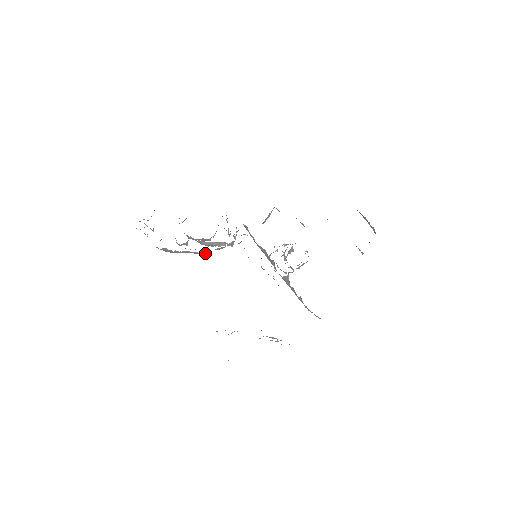
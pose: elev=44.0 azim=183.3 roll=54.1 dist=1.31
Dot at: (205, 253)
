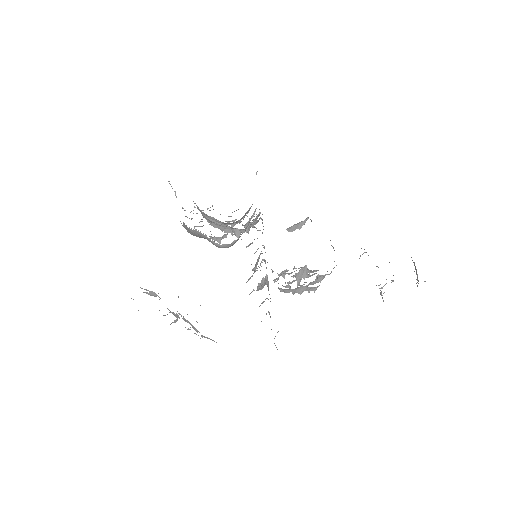
Dot at: (220, 245)
